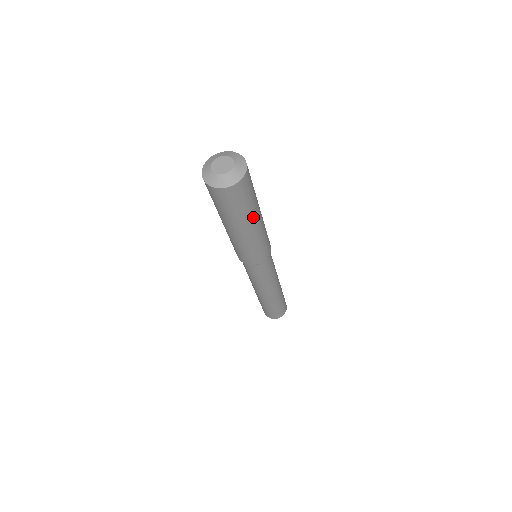
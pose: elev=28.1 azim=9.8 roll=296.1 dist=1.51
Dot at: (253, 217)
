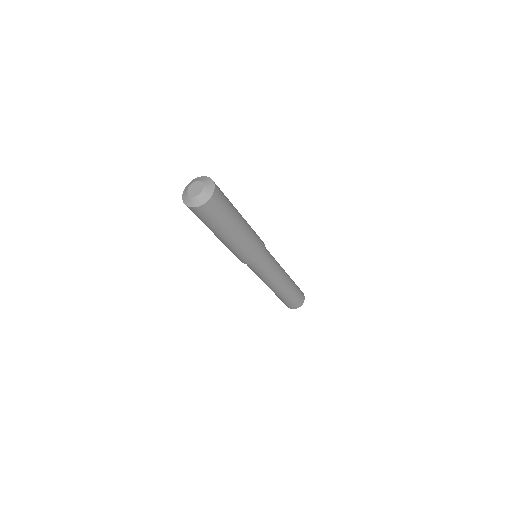
Dot at: (227, 231)
